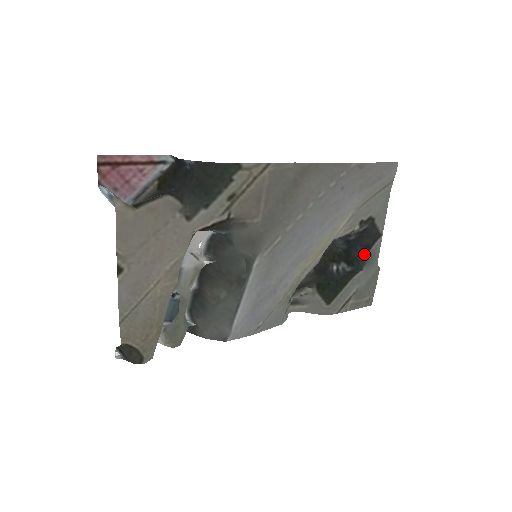
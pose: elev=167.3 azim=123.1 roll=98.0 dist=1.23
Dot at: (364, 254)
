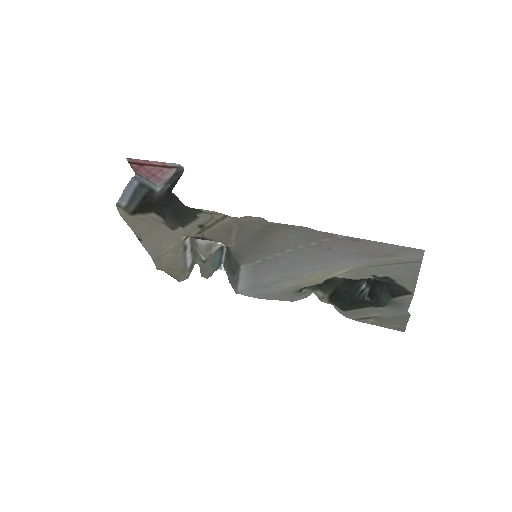
Dot at: (386, 297)
